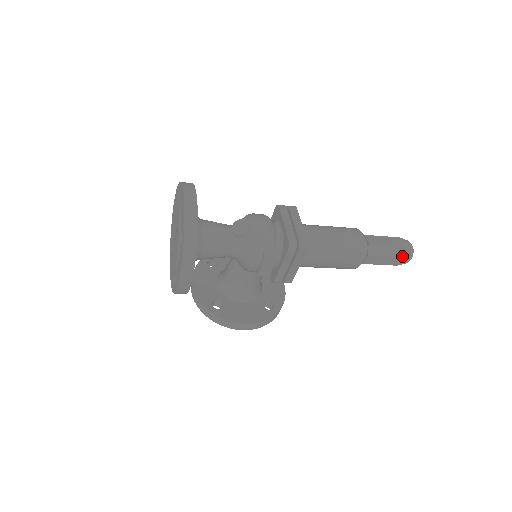
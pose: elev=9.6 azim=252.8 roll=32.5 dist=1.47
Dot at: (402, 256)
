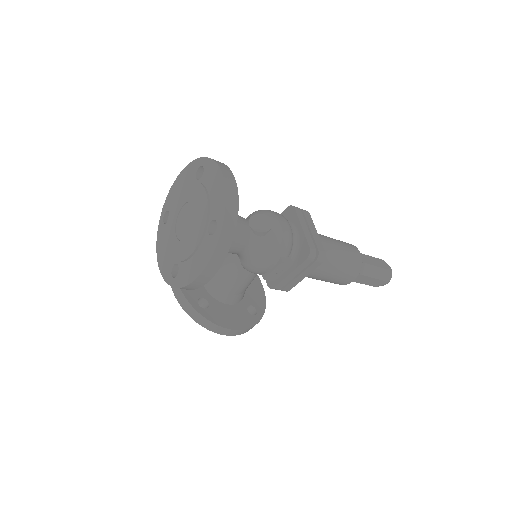
Dot at: (384, 279)
